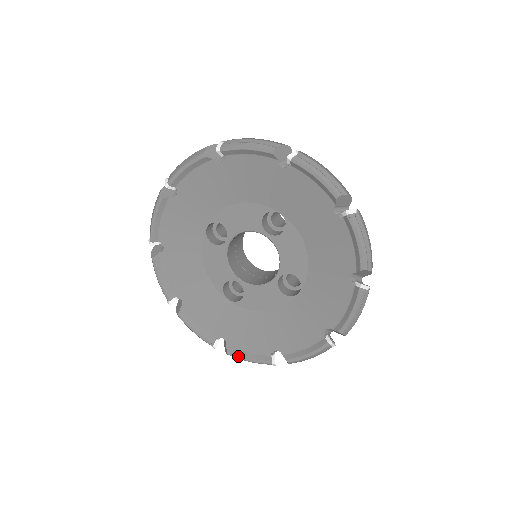
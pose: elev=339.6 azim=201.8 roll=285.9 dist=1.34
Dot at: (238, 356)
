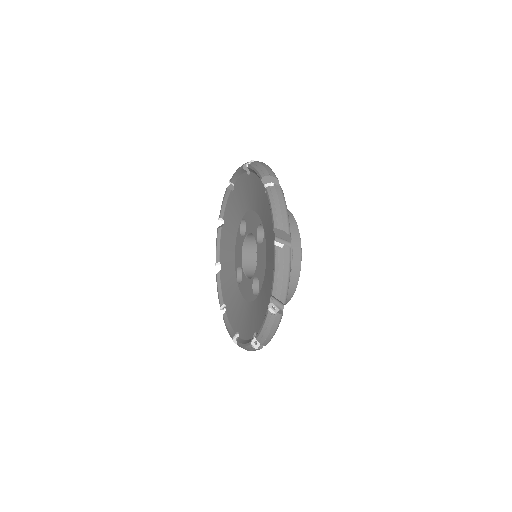
Dot at: (225, 322)
